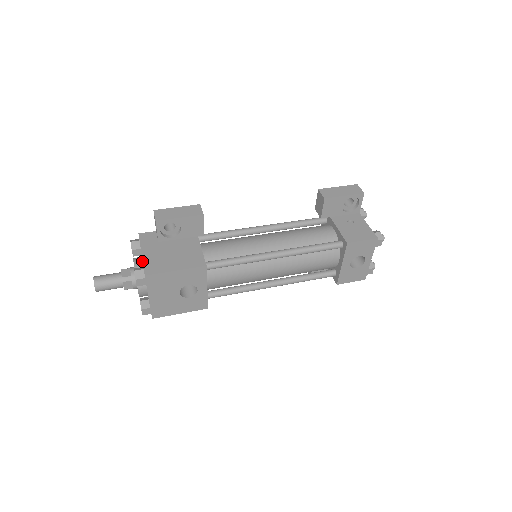
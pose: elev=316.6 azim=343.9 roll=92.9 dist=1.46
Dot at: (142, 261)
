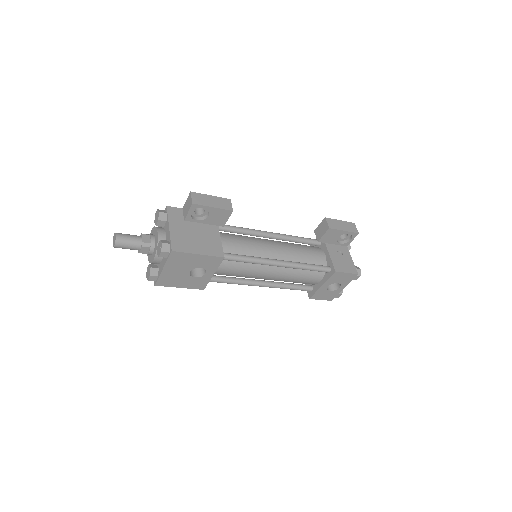
Dot at: (165, 233)
